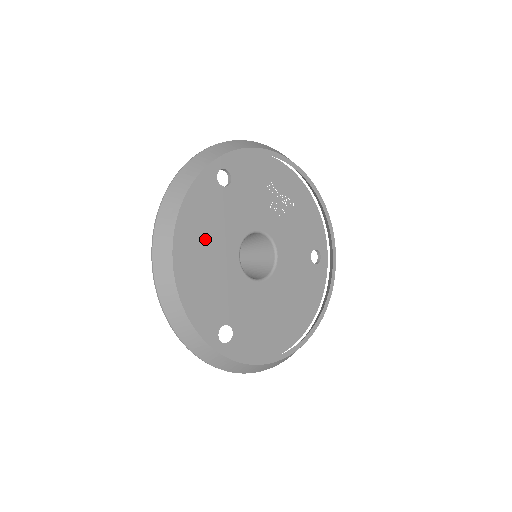
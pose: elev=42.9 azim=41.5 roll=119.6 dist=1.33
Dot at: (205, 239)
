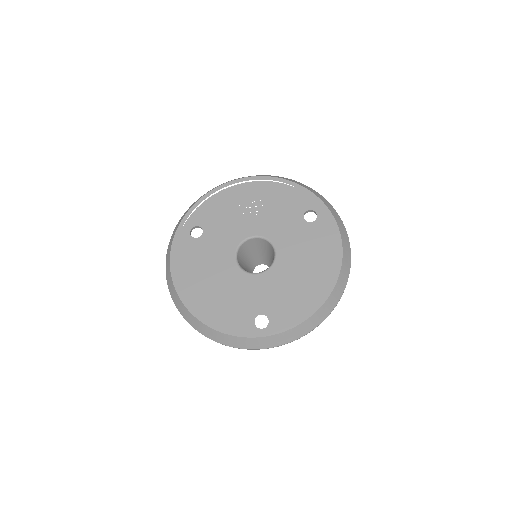
Dot at: (206, 276)
